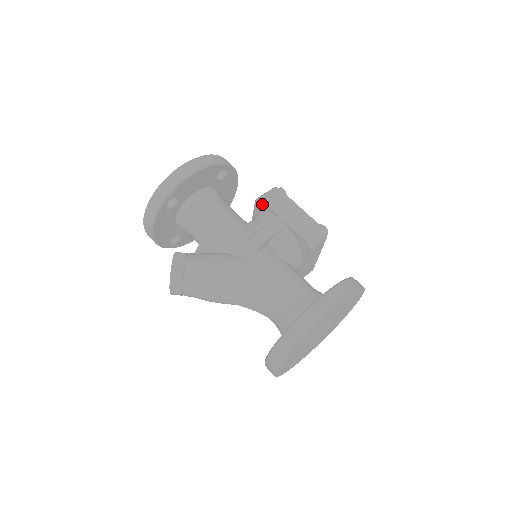
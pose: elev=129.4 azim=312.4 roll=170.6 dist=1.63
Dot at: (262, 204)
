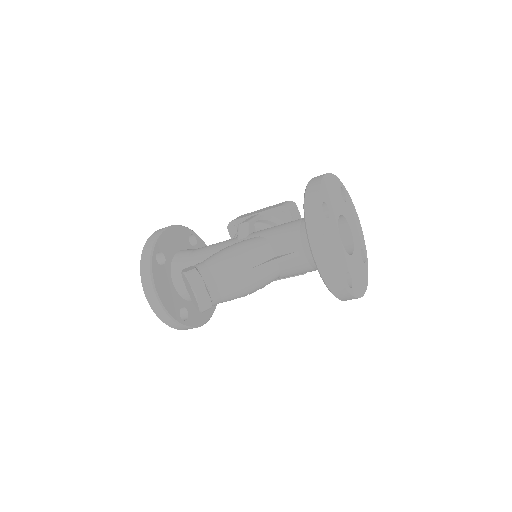
Dot at: (234, 225)
